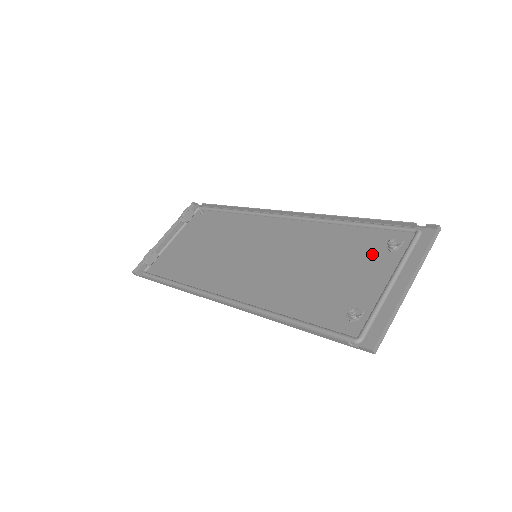
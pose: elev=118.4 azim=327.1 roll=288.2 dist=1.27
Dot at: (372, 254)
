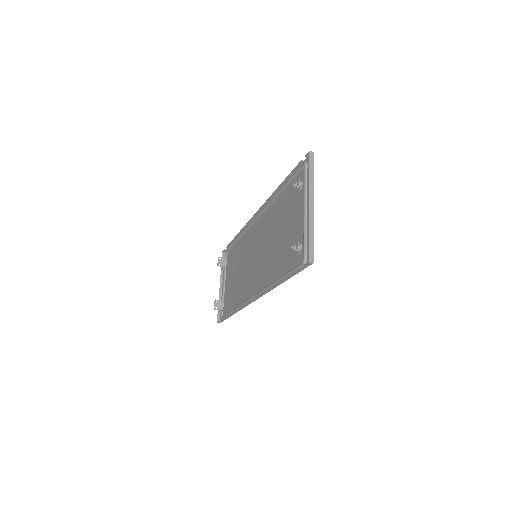
Dot at: (294, 201)
